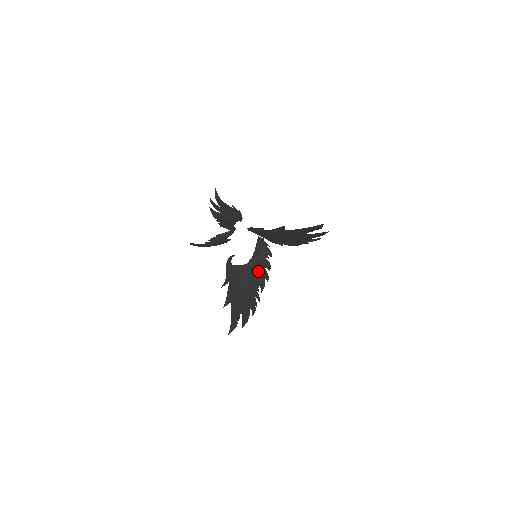
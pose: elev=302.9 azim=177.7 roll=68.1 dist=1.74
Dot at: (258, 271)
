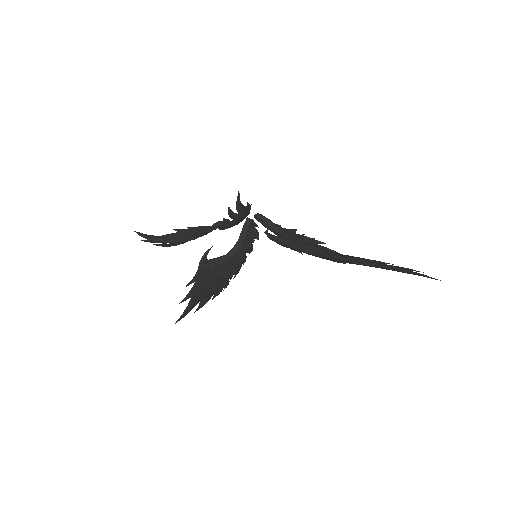
Dot at: (238, 259)
